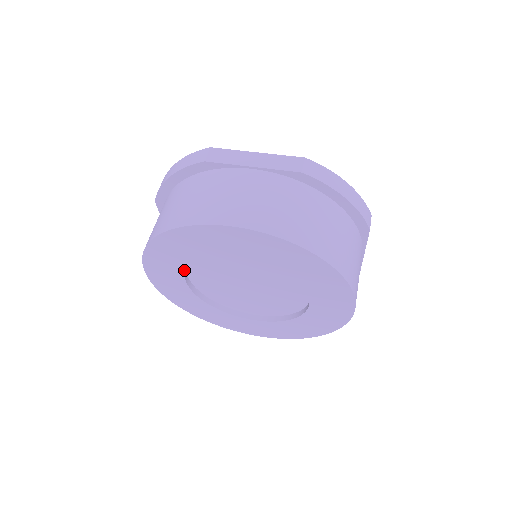
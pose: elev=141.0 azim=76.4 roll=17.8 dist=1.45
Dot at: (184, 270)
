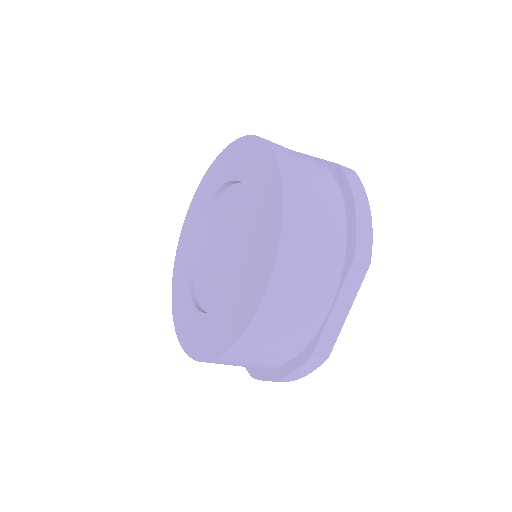
Dot at: (205, 207)
